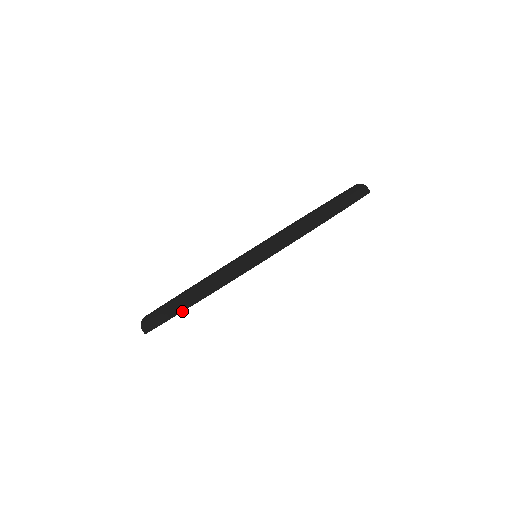
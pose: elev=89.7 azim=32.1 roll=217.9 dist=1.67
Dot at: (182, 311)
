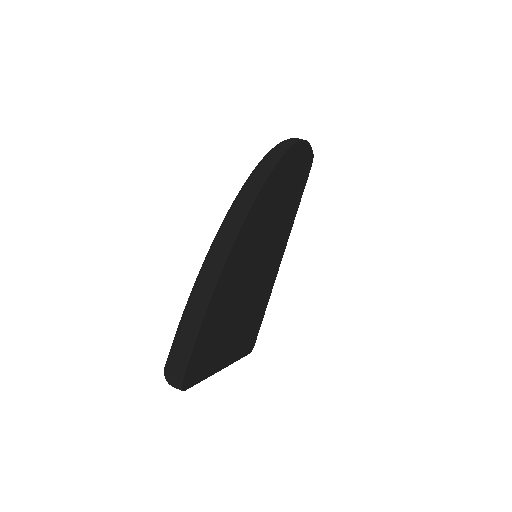
Dot at: (217, 279)
